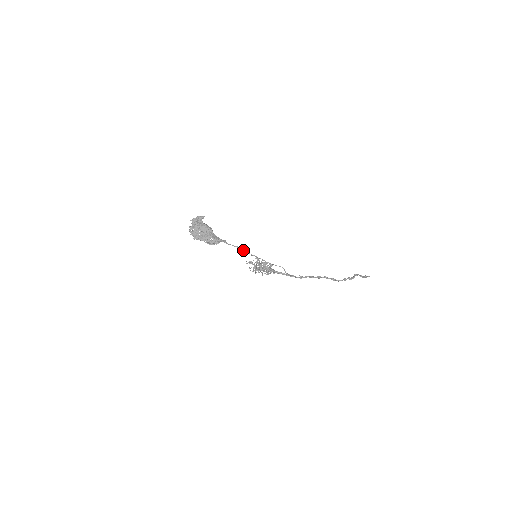
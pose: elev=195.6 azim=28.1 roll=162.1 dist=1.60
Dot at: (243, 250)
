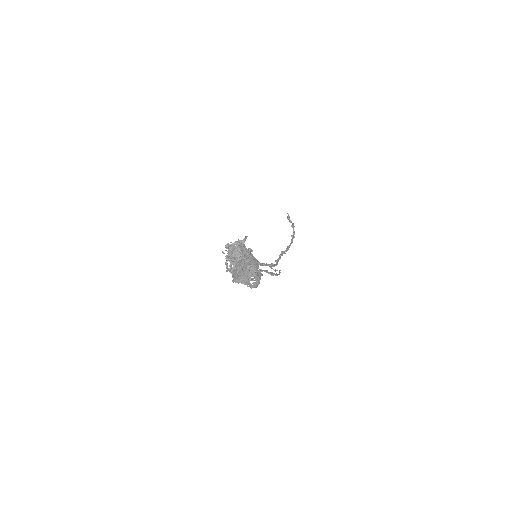
Dot at: (269, 273)
